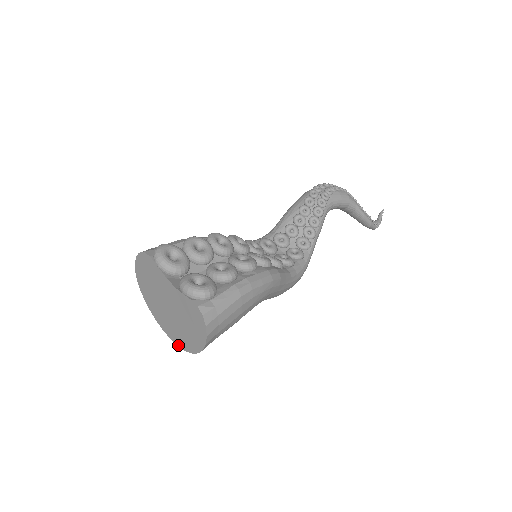
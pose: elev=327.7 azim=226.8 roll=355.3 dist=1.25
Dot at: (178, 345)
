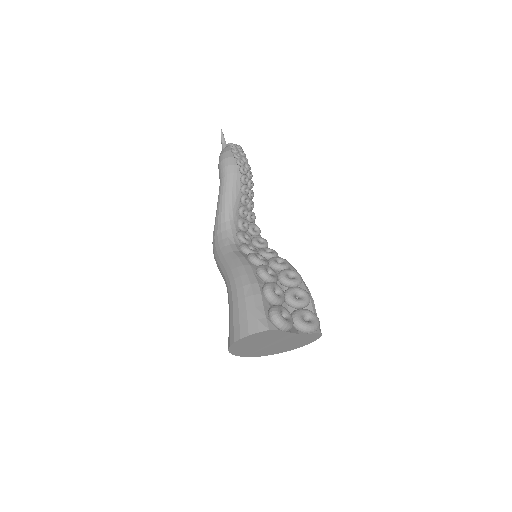
Dot at: occluded
